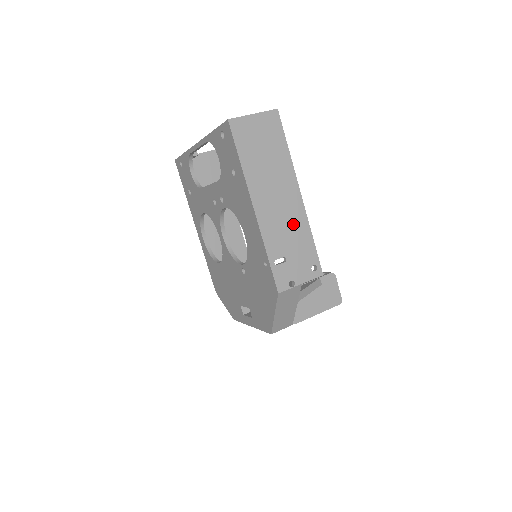
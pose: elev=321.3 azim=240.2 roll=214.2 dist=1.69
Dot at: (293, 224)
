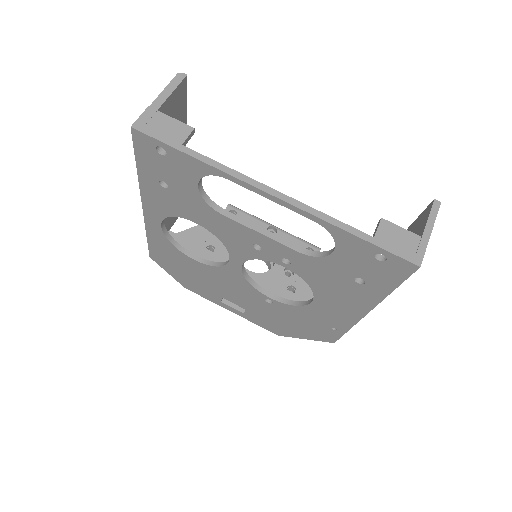
Dot at: occluded
